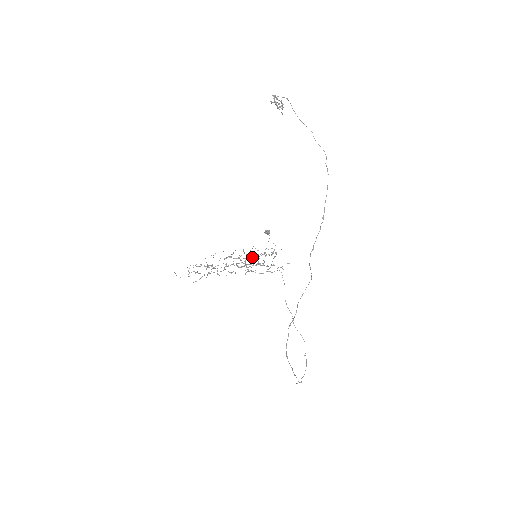
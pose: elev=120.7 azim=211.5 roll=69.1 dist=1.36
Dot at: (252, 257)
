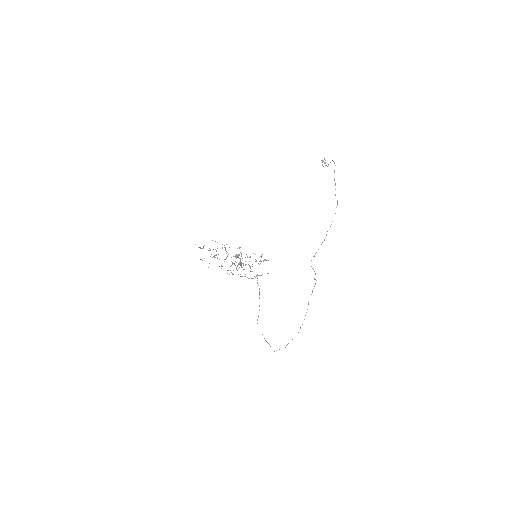
Dot at: (250, 257)
